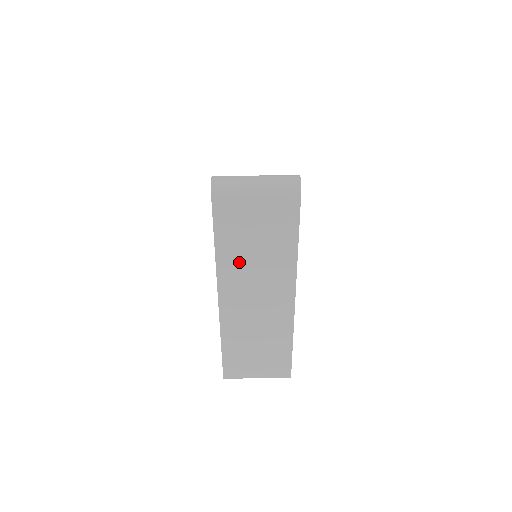
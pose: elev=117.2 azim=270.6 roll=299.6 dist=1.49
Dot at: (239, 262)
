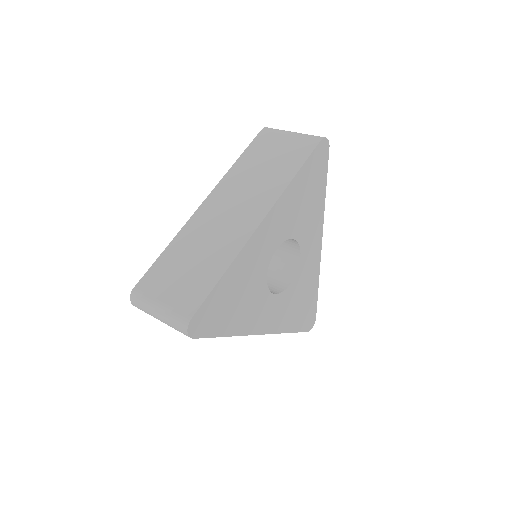
Dot at: (243, 176)
